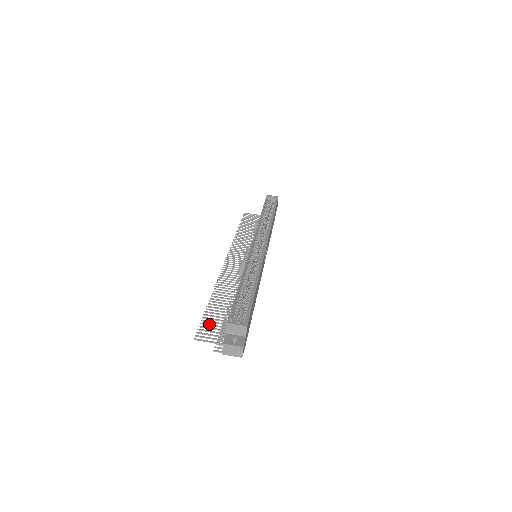
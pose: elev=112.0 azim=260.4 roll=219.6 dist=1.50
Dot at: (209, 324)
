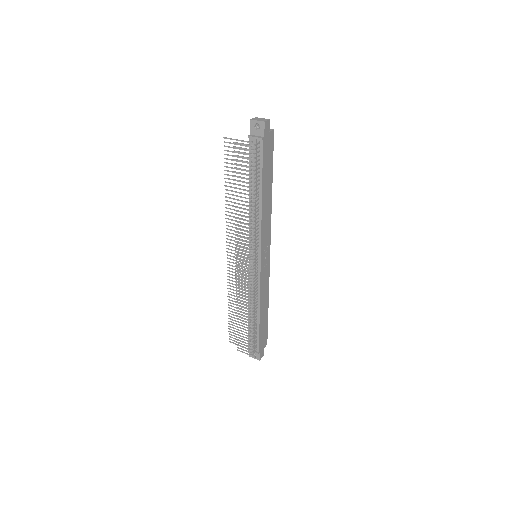
Dot at: (231, 159)
